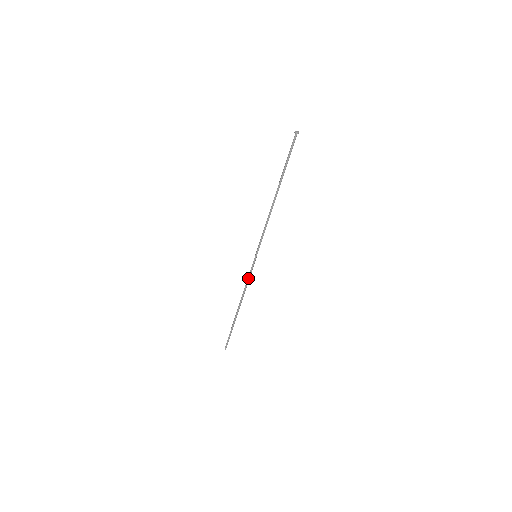
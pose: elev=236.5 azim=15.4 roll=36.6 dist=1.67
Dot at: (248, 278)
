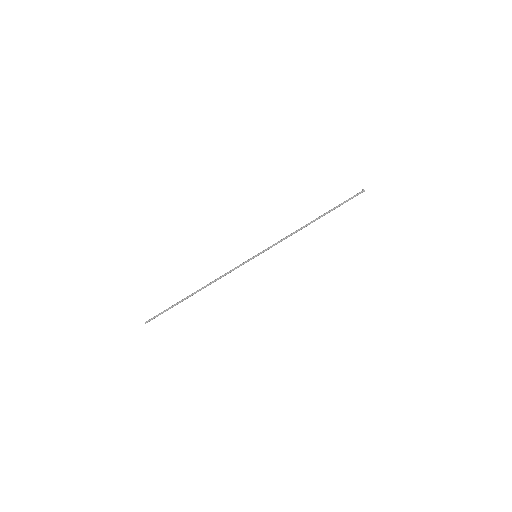
Dot at: (233, 270)
